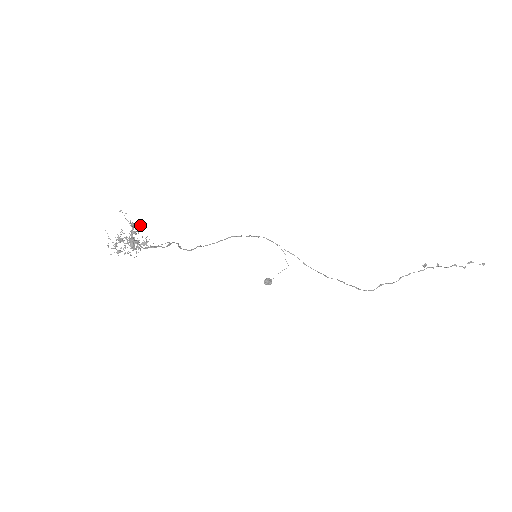
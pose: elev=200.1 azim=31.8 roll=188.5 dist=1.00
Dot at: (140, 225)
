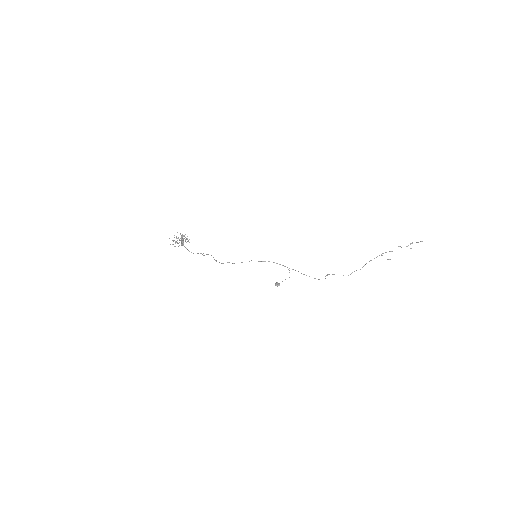
Dot at: occluded
